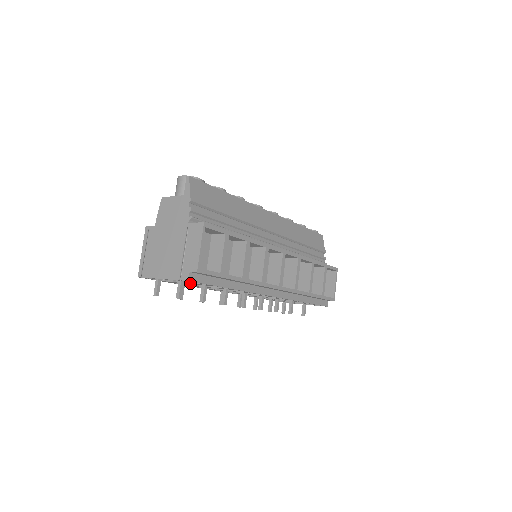
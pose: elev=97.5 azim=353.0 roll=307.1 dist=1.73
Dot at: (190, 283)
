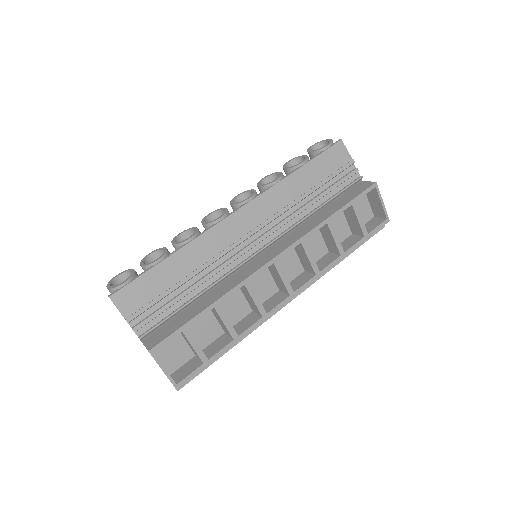
Dot at: occluded
